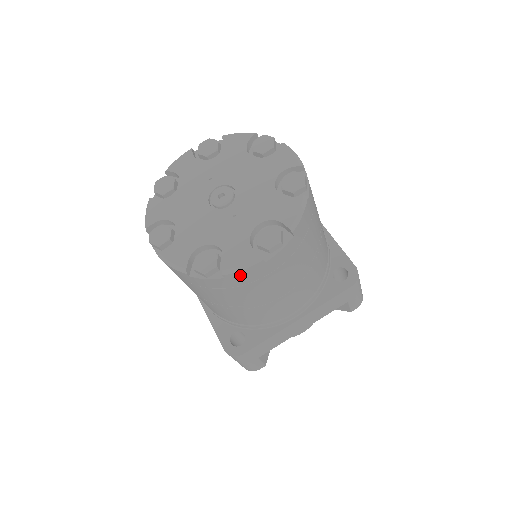
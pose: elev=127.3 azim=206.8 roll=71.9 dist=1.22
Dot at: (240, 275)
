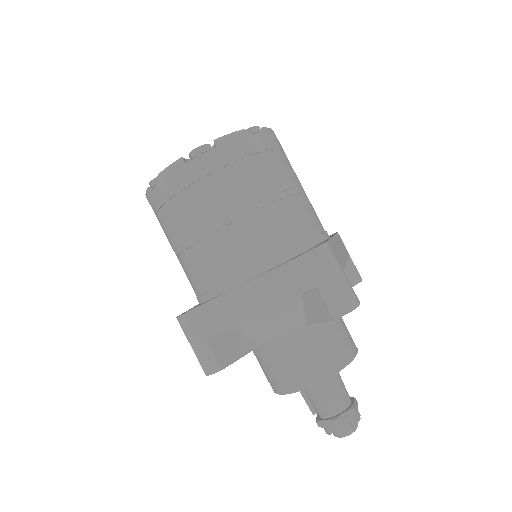
Dot at: (168, 178)
